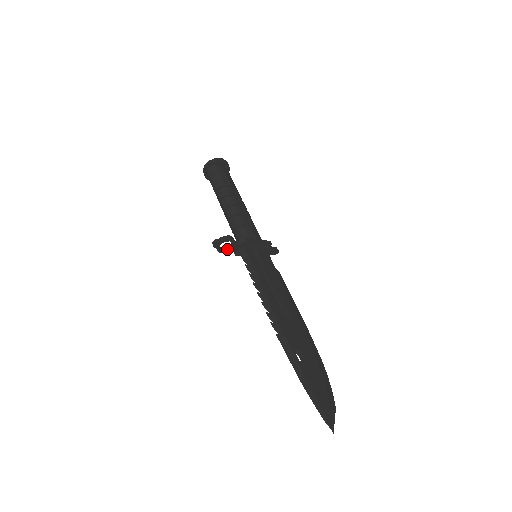
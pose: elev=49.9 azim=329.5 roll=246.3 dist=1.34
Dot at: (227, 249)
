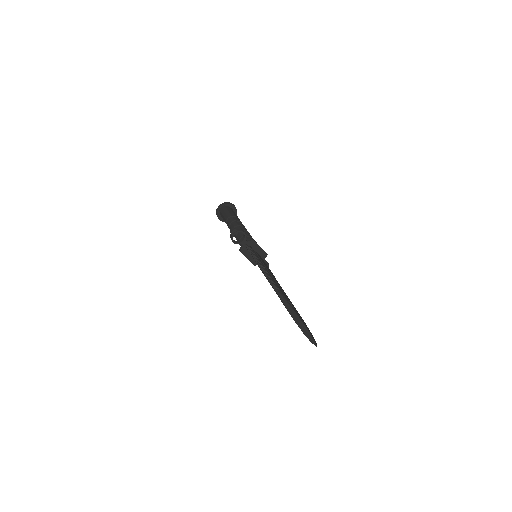
Dot at: (237, 242)
